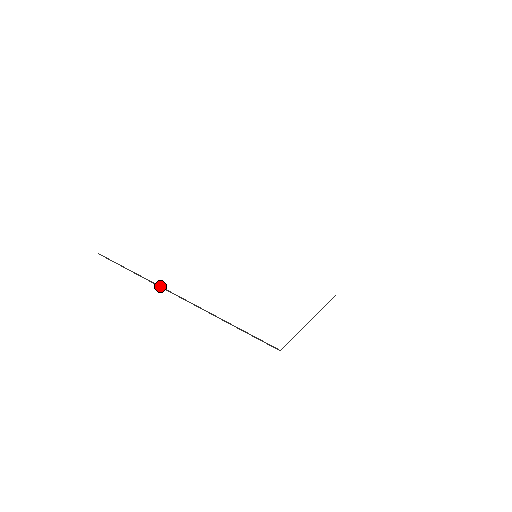
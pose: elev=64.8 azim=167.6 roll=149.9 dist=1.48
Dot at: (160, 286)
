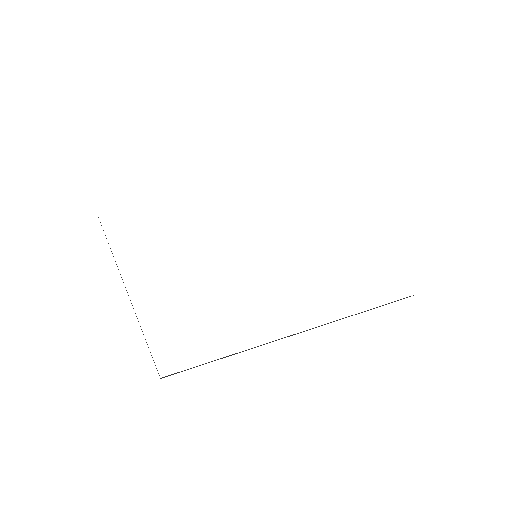
Dot at: occluded
